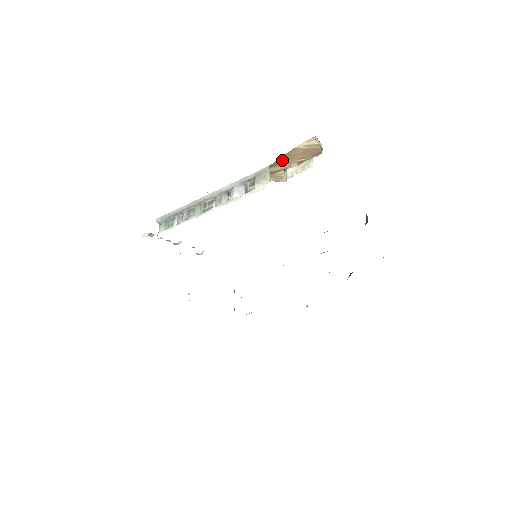
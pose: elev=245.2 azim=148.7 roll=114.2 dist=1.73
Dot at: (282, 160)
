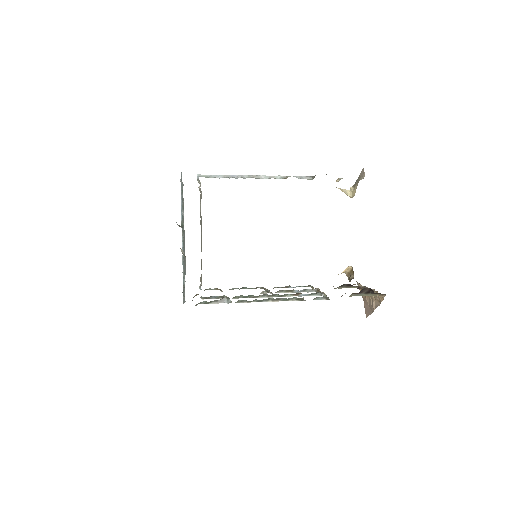
Dot at: occluded
